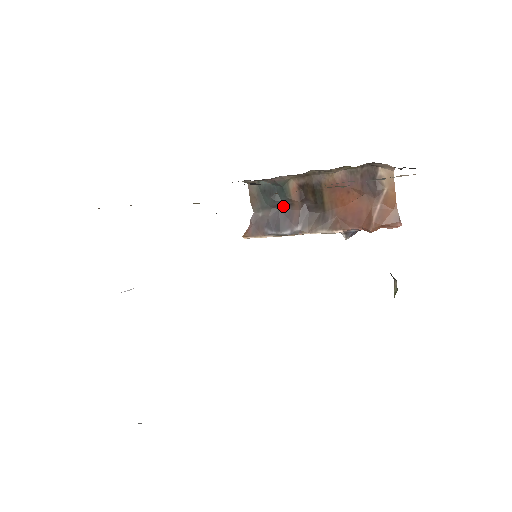
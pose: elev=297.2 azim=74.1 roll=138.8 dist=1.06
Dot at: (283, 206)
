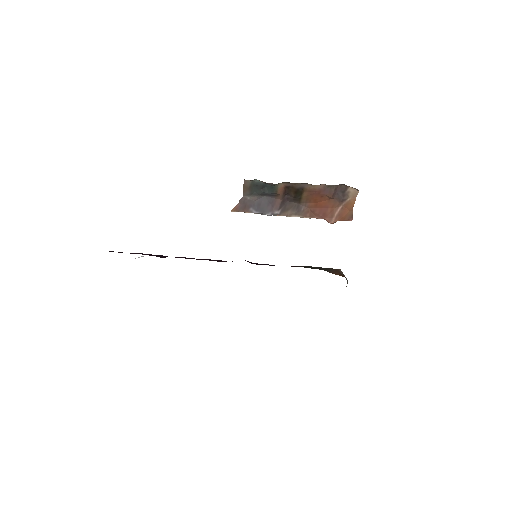
Dot at: (268, 195)
